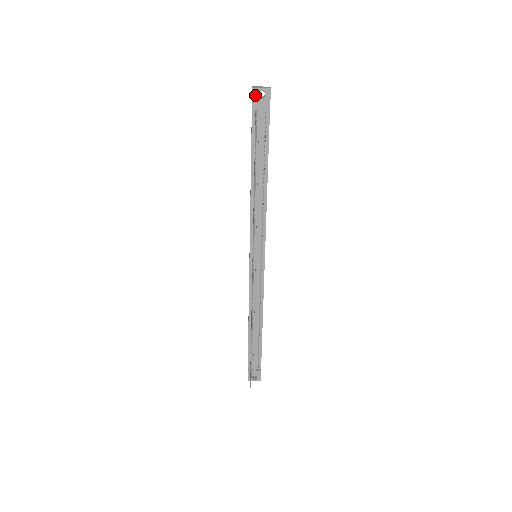
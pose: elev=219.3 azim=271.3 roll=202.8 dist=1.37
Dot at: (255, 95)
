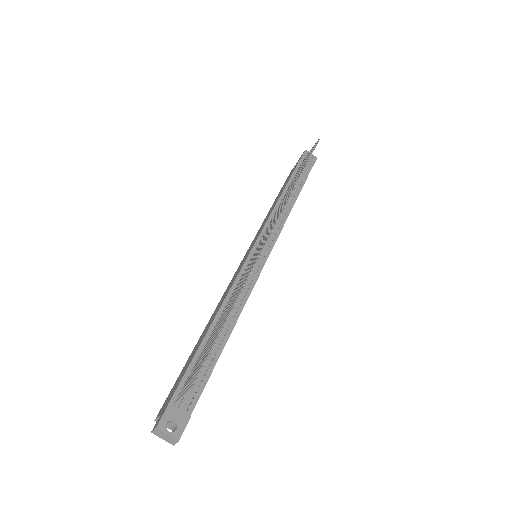
Dot at: (306, 153)
